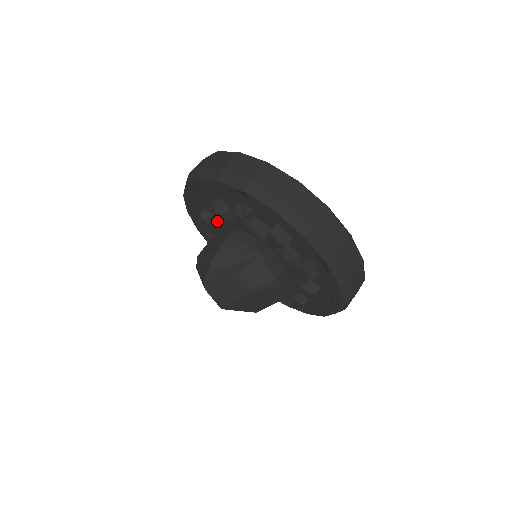
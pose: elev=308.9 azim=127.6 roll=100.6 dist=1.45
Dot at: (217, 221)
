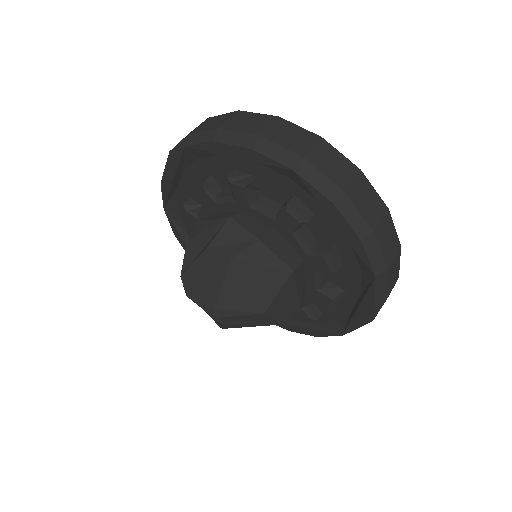
Dot at: occluded
